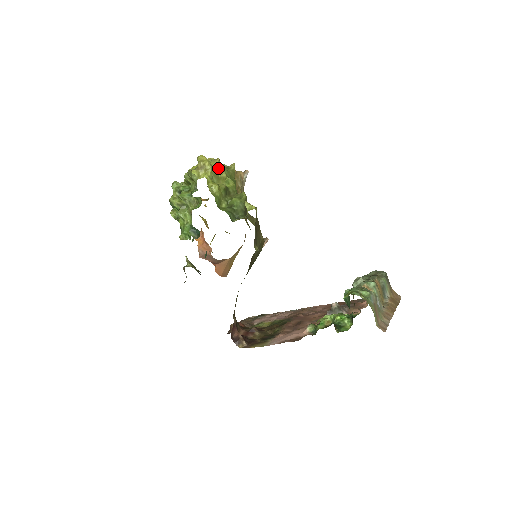
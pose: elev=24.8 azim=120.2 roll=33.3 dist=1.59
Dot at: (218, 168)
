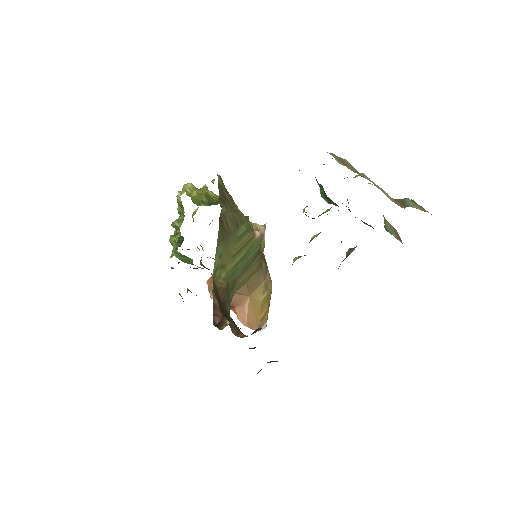
Dot at: (204, 190)
